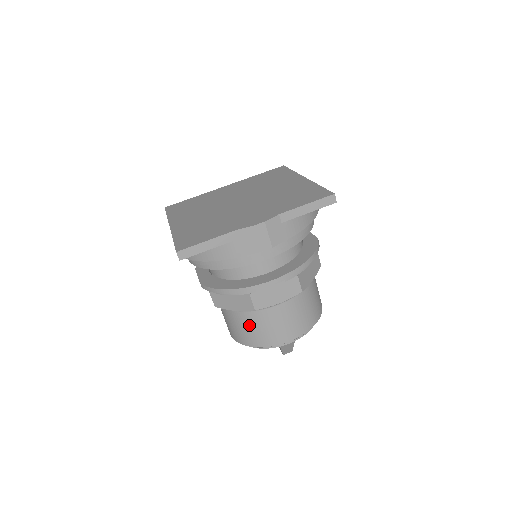
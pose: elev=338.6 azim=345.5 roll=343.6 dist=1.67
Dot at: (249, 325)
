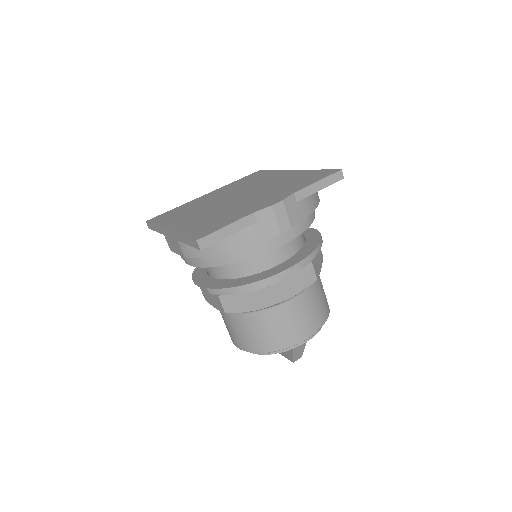
Dot at: (265, 326)
